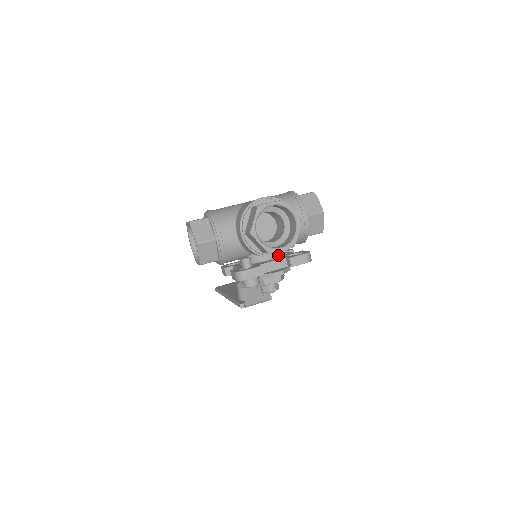
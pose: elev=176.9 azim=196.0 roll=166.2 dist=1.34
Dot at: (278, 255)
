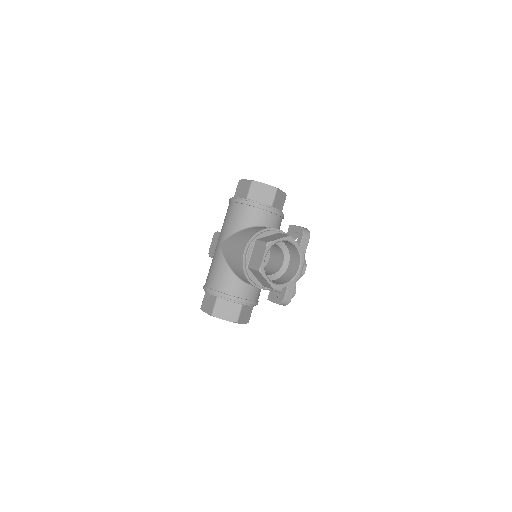
Dot at: occluded
